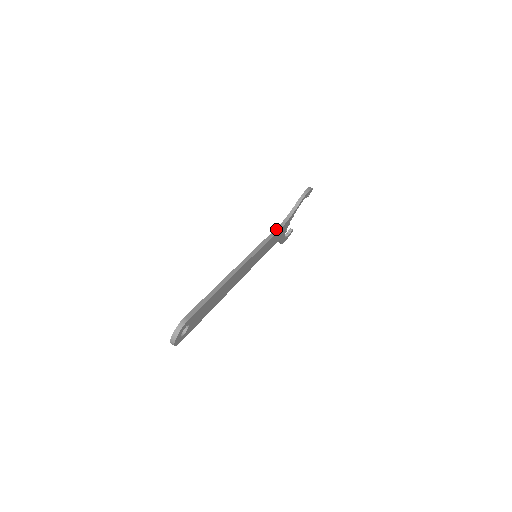
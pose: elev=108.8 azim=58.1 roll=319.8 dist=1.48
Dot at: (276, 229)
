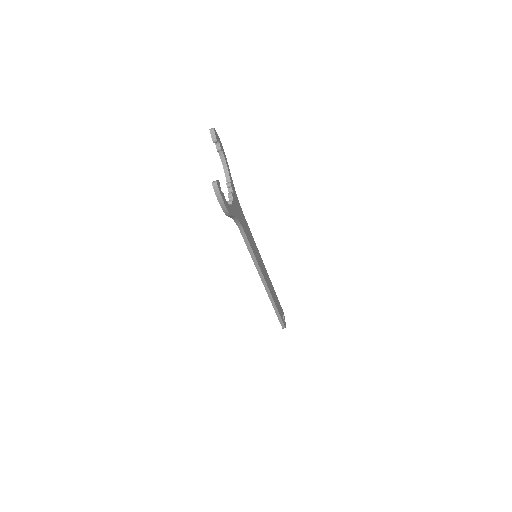
Dot at: (244, 240)
